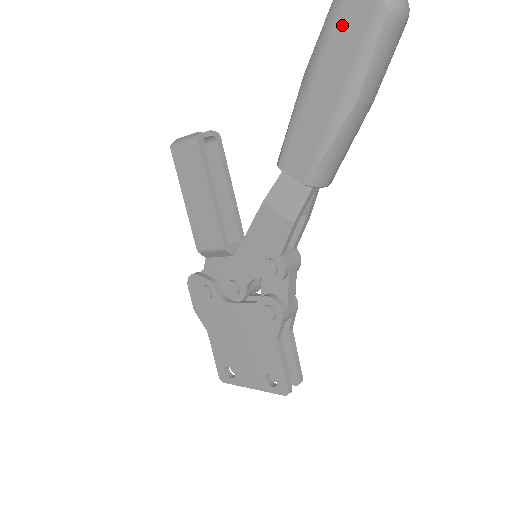
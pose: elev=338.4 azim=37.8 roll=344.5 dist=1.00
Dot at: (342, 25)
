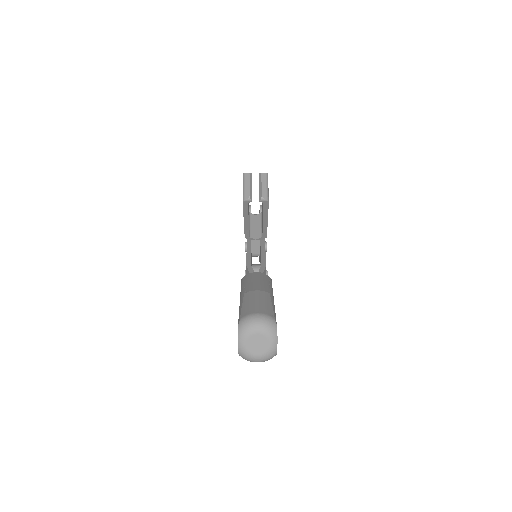
Dot at: occluded
